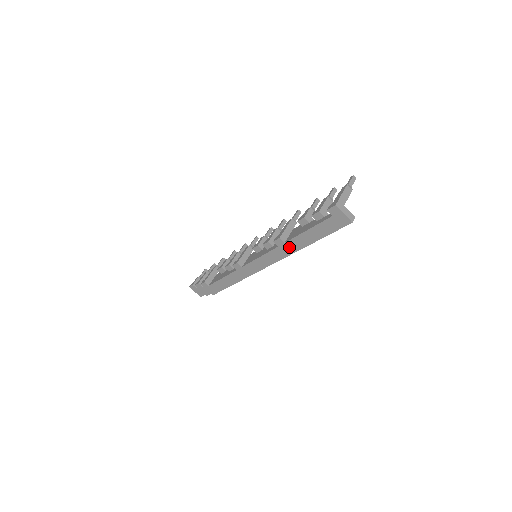
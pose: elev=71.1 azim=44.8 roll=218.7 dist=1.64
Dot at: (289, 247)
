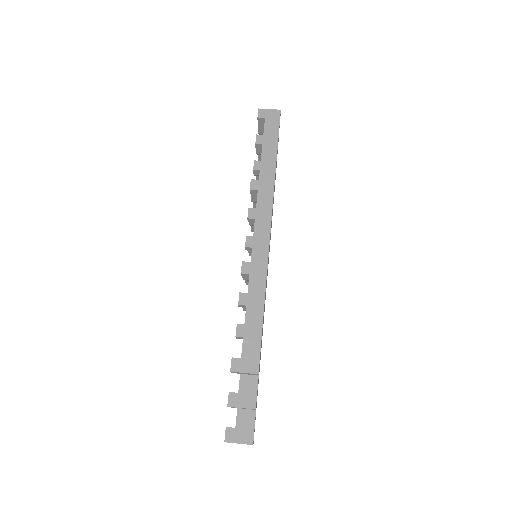
Dot at: (266, 180)
